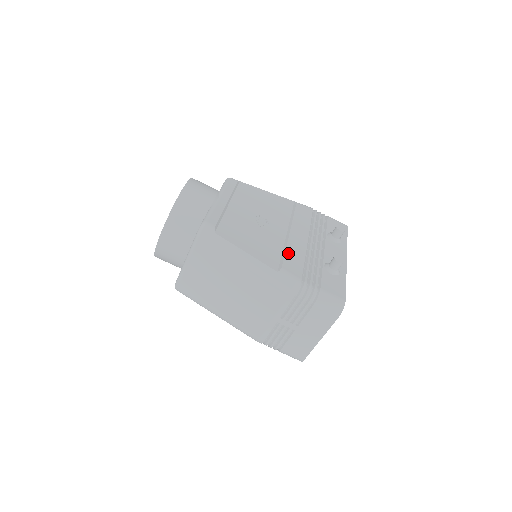
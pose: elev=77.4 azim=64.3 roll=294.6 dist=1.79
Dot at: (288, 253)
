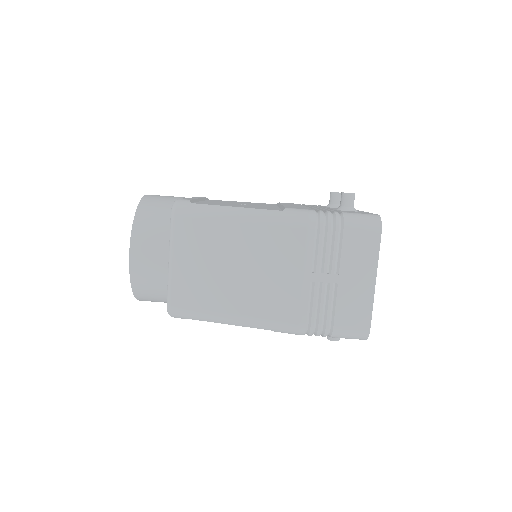
Dot at: (287, 206)
